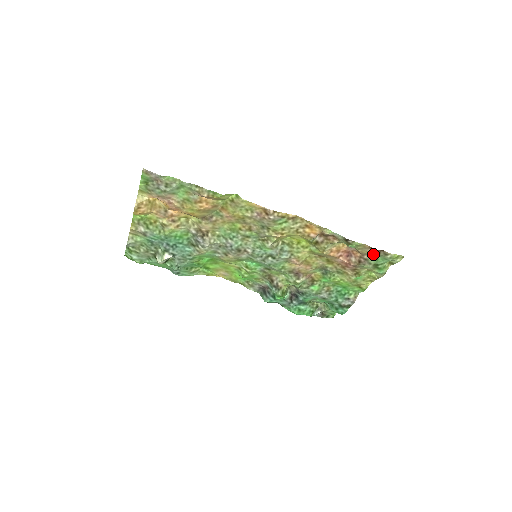
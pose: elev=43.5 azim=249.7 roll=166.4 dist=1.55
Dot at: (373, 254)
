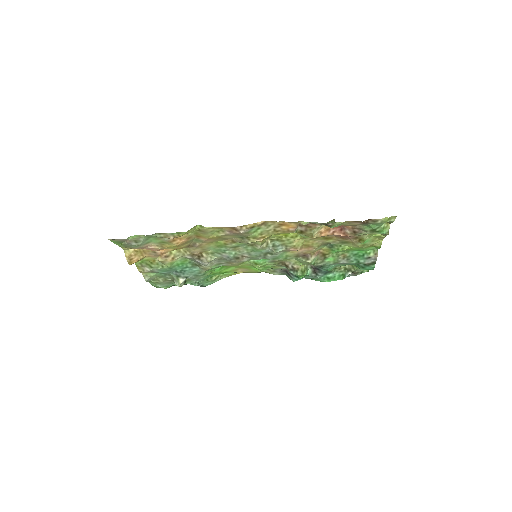
Dot at: (362, 224)
